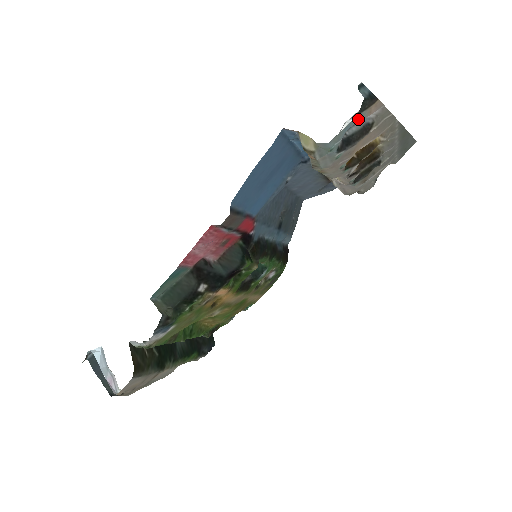
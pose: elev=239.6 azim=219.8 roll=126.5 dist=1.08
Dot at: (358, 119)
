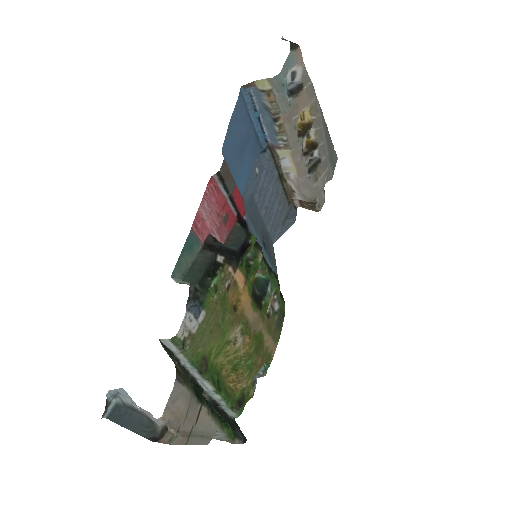
Dot at: (292, 61)
